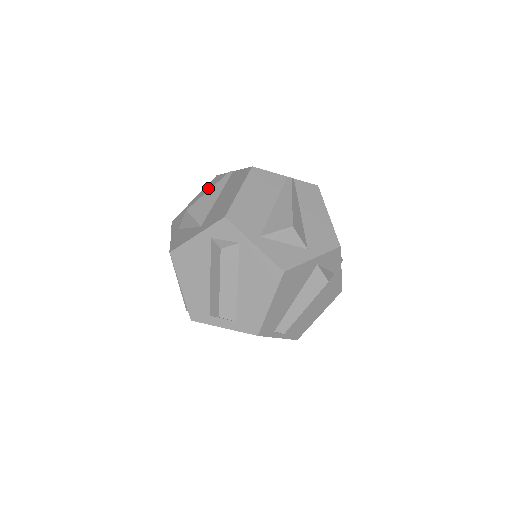
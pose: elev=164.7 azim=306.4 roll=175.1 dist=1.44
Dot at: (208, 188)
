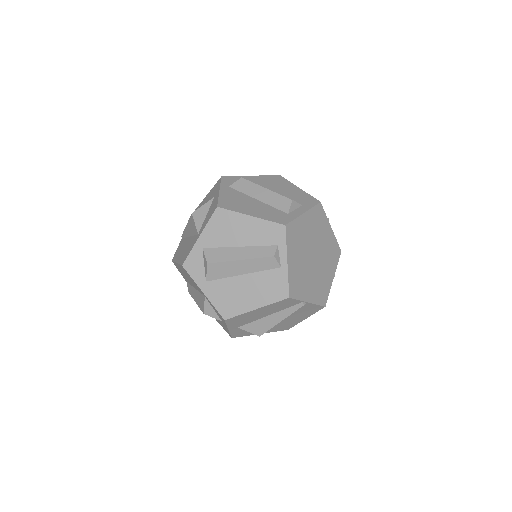
Dot at: (178, 252)
